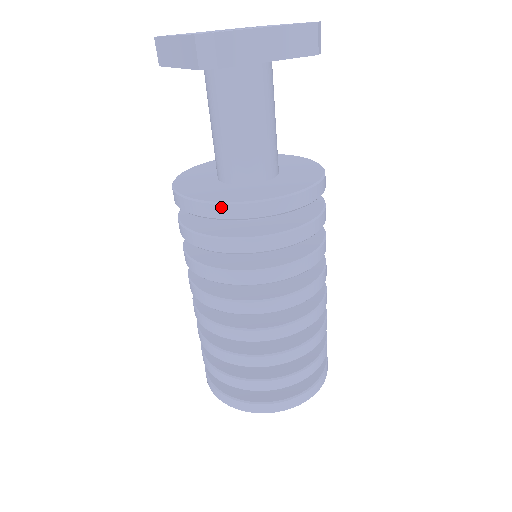
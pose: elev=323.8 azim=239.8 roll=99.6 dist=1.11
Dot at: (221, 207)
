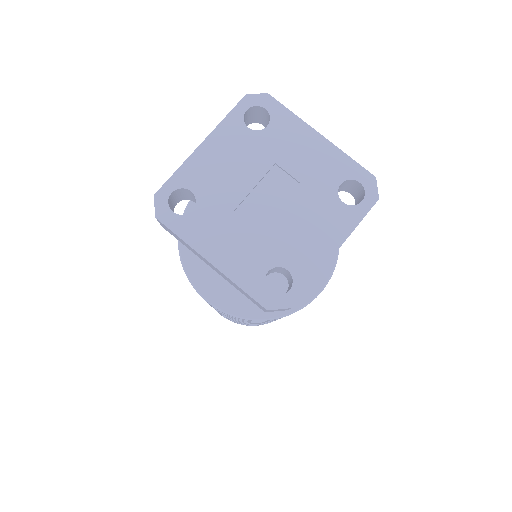
Dot at: occluded
